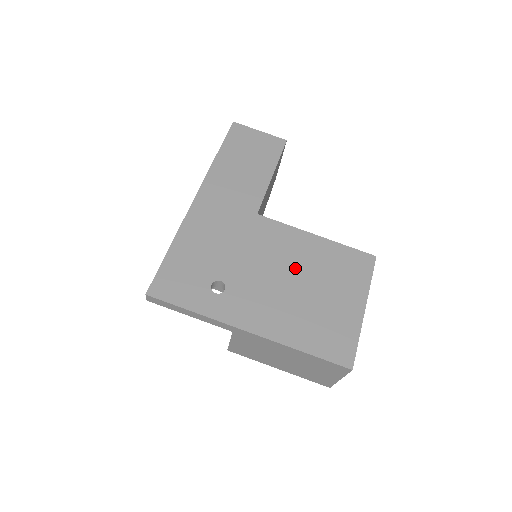
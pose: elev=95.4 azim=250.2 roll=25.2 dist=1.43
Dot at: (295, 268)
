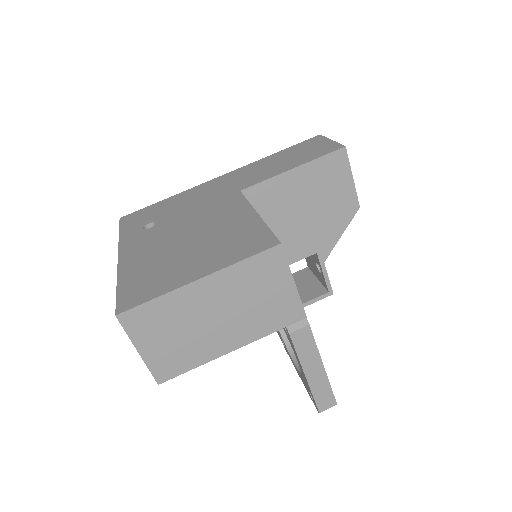
Dot at: (204, 230)
